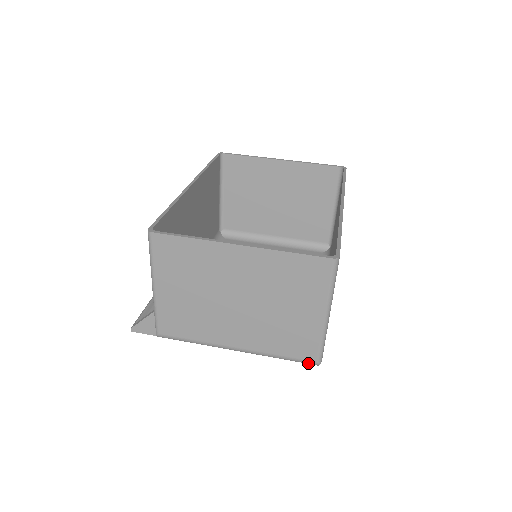
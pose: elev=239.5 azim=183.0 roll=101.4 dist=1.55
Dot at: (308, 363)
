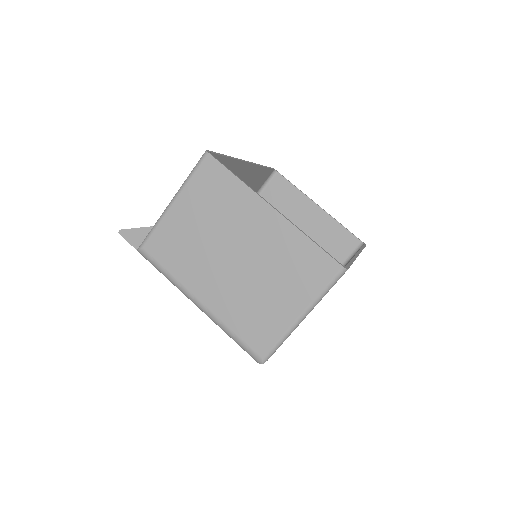
Dot at: (253, 356)
